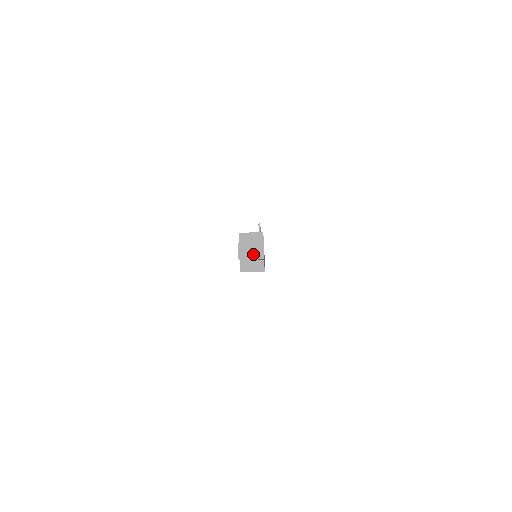
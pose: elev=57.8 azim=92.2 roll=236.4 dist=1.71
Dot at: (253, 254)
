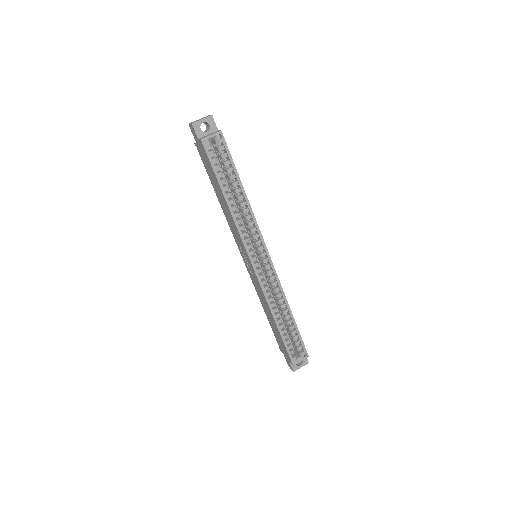
Dot at: (202, 119)
